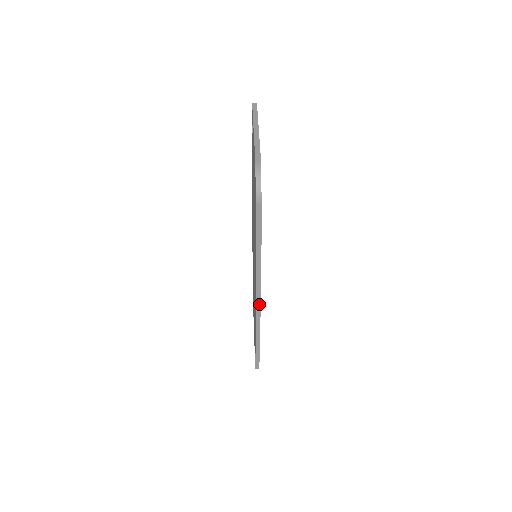
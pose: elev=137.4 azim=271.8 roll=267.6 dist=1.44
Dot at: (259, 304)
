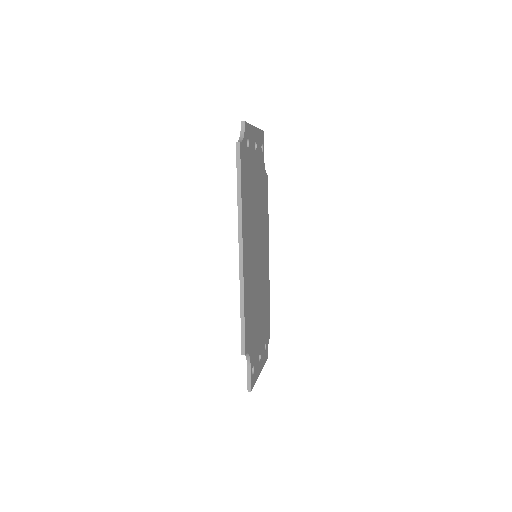
Dot at: (242, 261)
